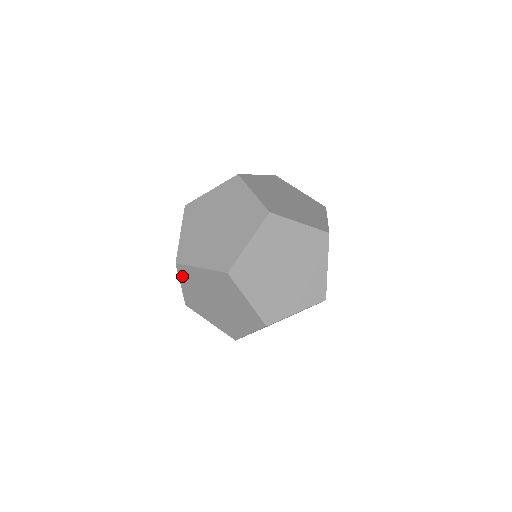
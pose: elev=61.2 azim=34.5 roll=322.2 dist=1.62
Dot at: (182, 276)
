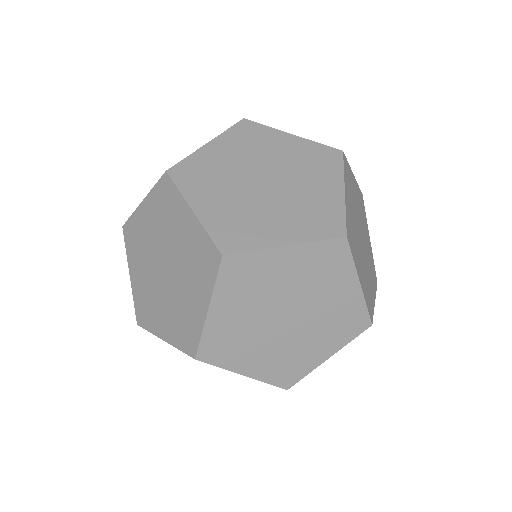
Dot at: occluded
